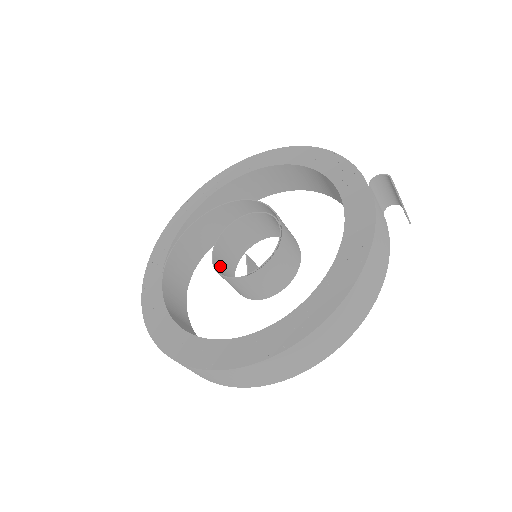
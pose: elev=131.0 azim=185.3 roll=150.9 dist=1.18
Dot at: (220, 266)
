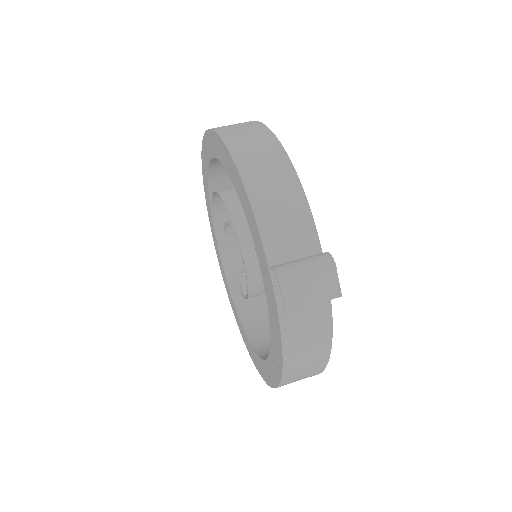
Dot at: occluded
